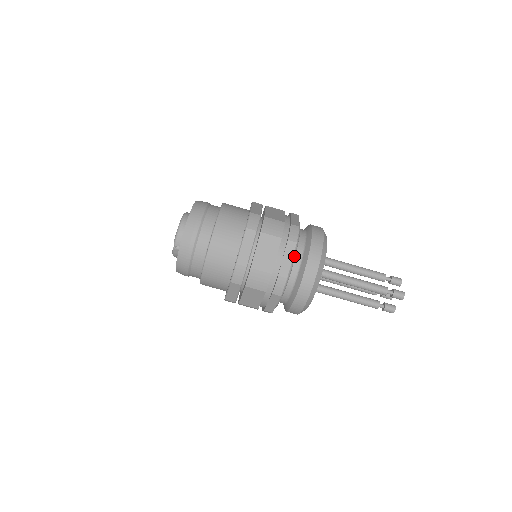
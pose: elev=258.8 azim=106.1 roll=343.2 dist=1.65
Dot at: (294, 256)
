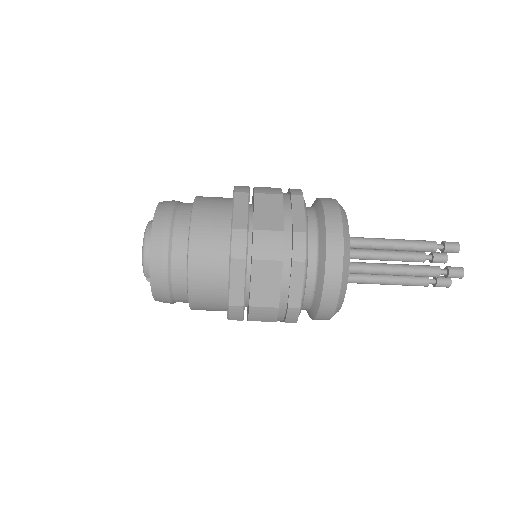
Dot at: (305, 277)
